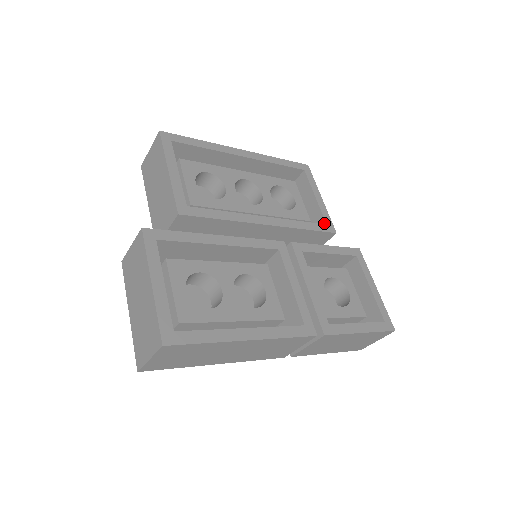
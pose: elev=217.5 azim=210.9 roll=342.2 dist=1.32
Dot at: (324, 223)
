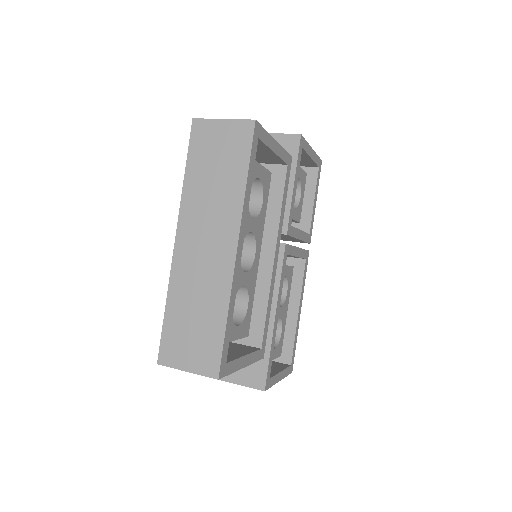
Dot at: (284, 164)
